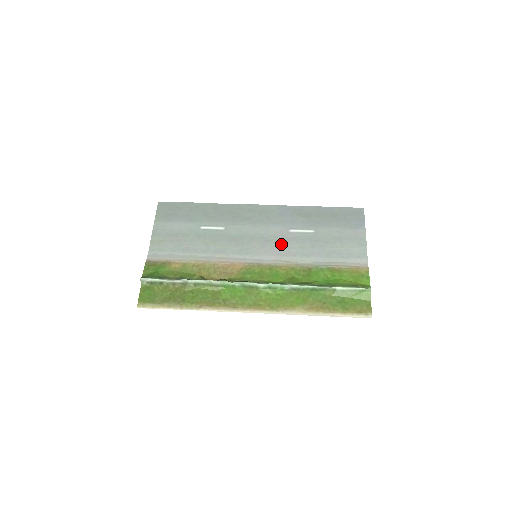
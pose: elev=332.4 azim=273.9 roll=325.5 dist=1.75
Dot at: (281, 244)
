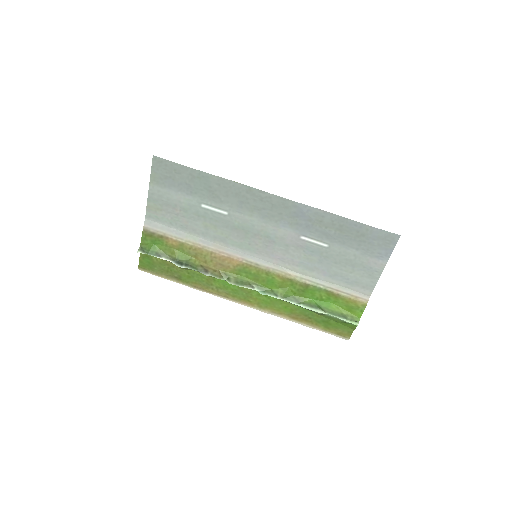
Dot at: (286, 250)
